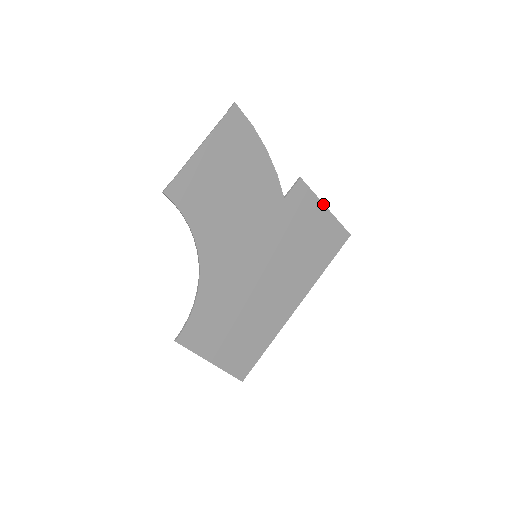
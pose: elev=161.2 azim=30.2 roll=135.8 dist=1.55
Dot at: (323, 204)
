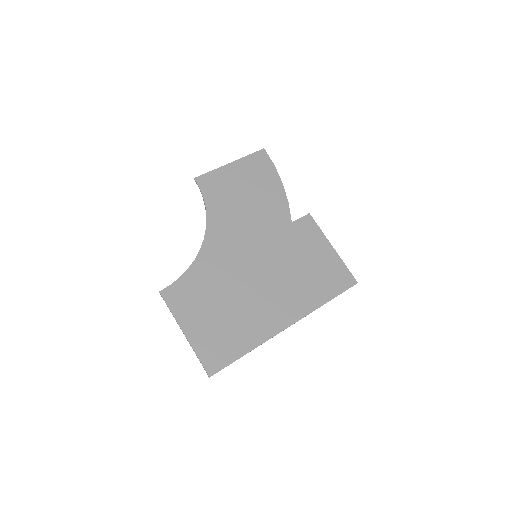
Dot at: (329, 243)
